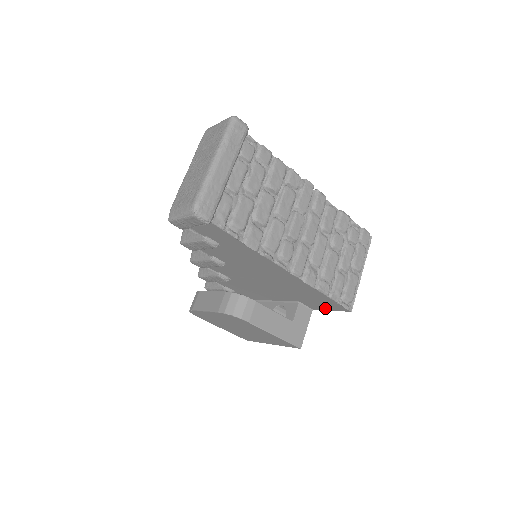
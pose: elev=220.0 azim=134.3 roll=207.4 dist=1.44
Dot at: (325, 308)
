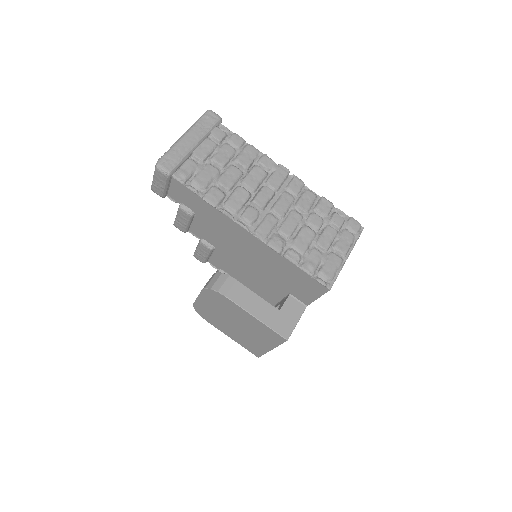
Dot at: (311, 296)
